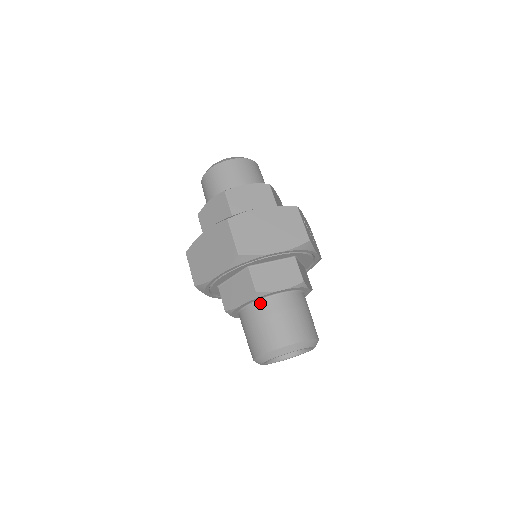
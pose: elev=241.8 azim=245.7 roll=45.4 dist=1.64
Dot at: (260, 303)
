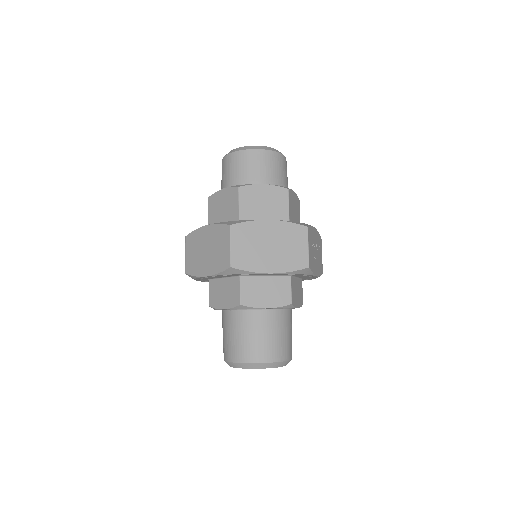
Dot at: (242, 313)
